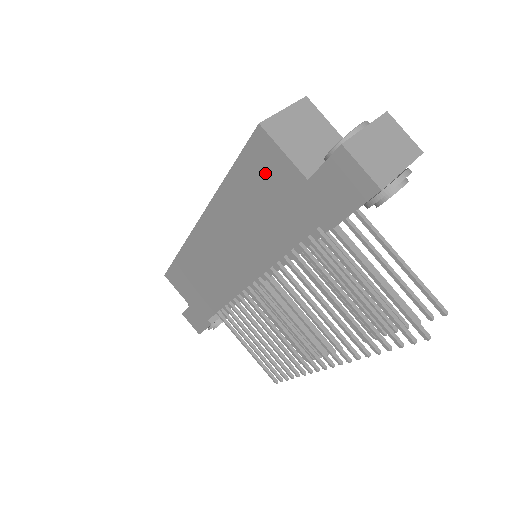
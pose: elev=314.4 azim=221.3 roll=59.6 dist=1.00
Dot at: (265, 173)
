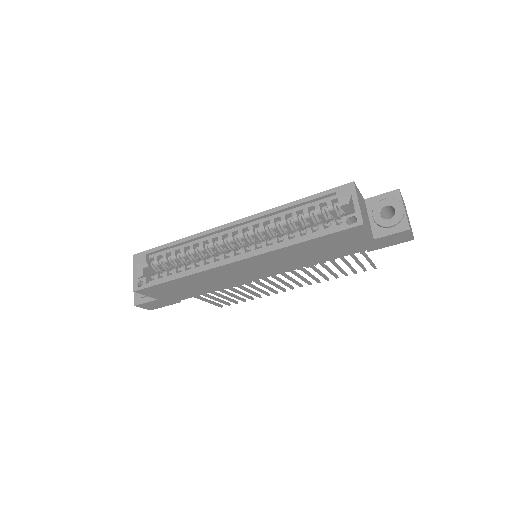
Dot at: (344, 239)
